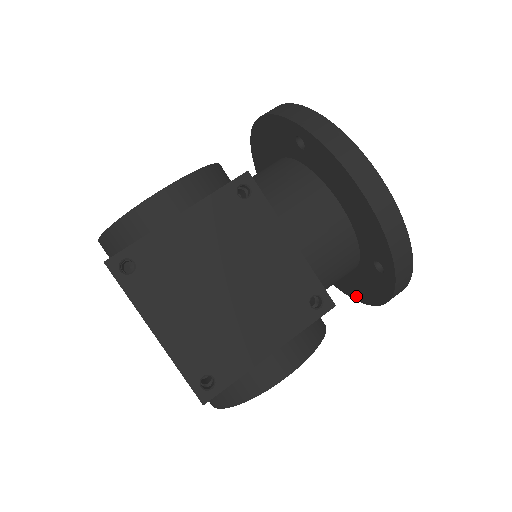
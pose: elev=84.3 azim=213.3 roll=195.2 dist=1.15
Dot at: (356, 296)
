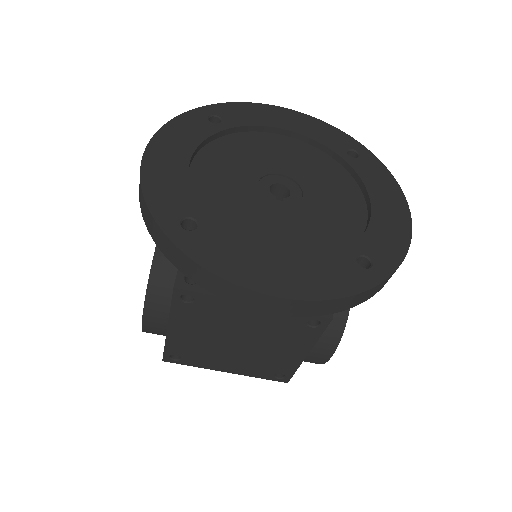
Dot at: occluded
